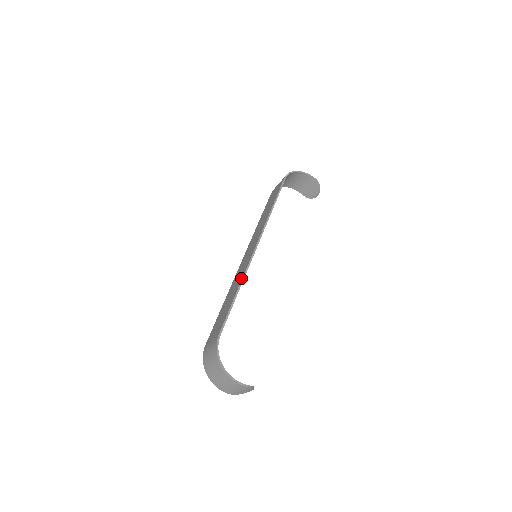
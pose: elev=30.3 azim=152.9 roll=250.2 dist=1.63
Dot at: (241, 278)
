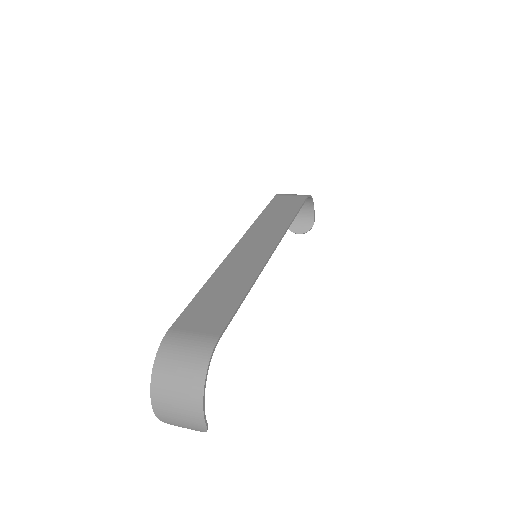
Dot at: (253, 276)
